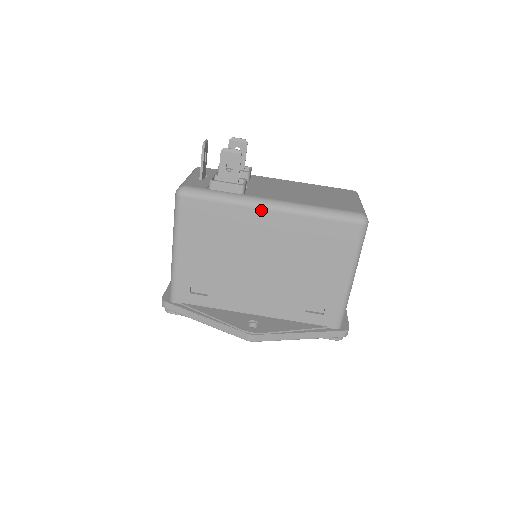
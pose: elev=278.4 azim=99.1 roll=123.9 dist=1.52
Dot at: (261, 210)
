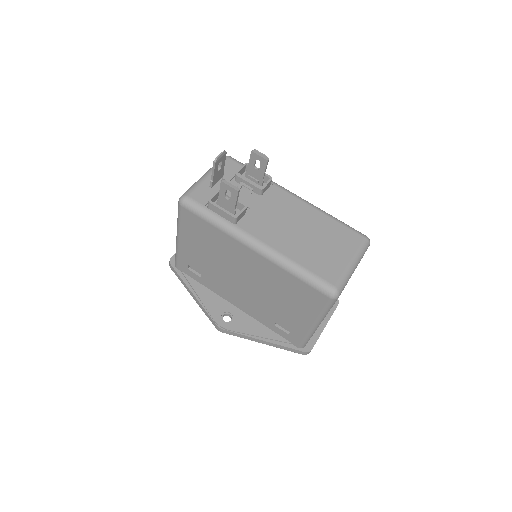
Dot at: (244, 246)
